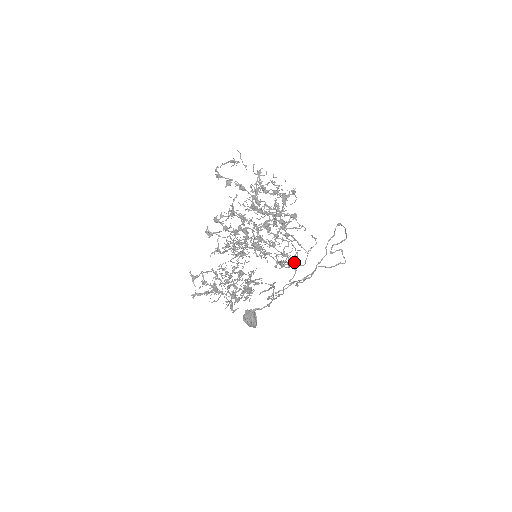
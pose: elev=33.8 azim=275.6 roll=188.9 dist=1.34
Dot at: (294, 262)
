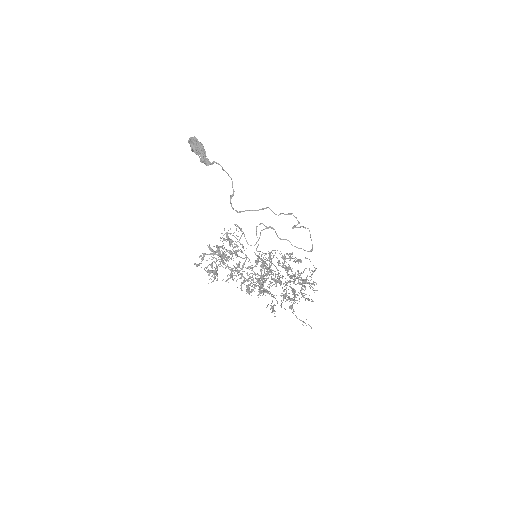
Dot at: occluded
